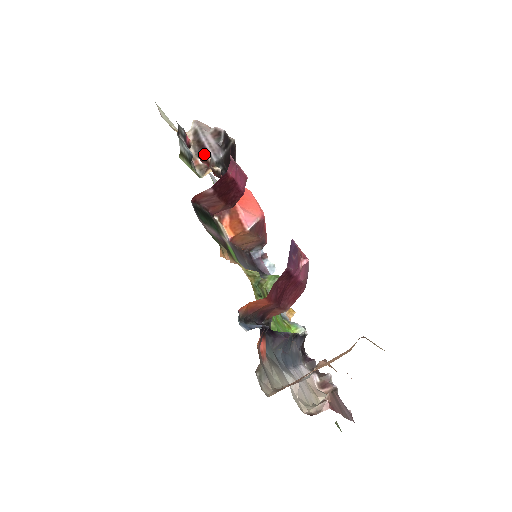
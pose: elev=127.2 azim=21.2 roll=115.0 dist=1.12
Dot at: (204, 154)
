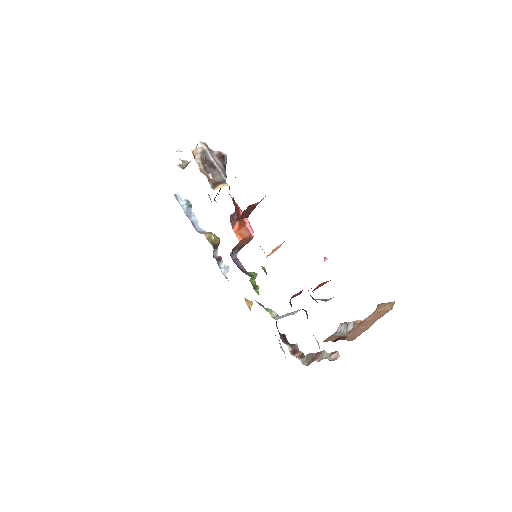
Dot at: (214, 171)
